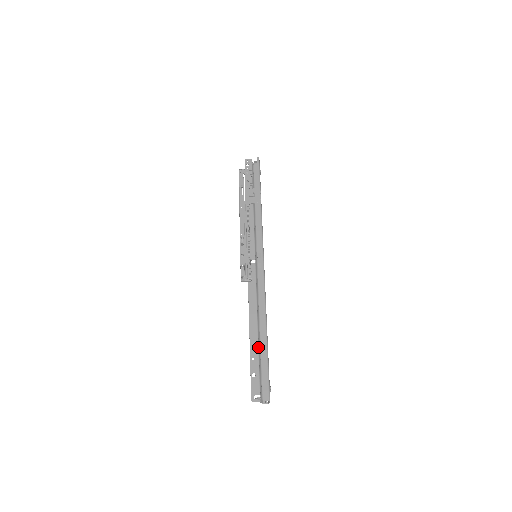
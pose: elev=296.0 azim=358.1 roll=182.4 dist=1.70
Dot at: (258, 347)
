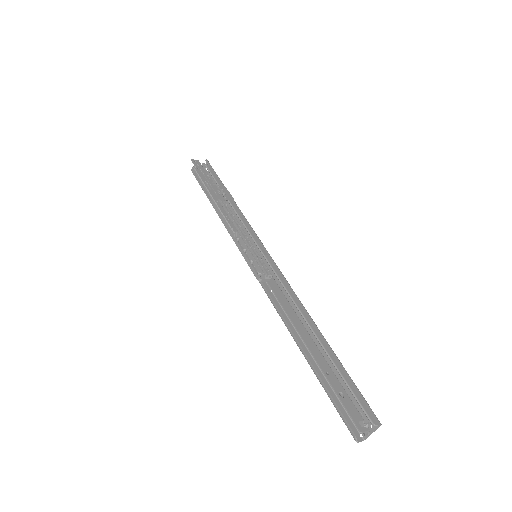
Dot at: (324, 358)
